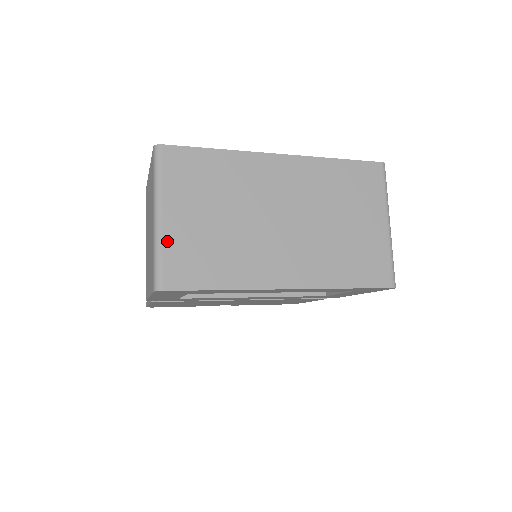
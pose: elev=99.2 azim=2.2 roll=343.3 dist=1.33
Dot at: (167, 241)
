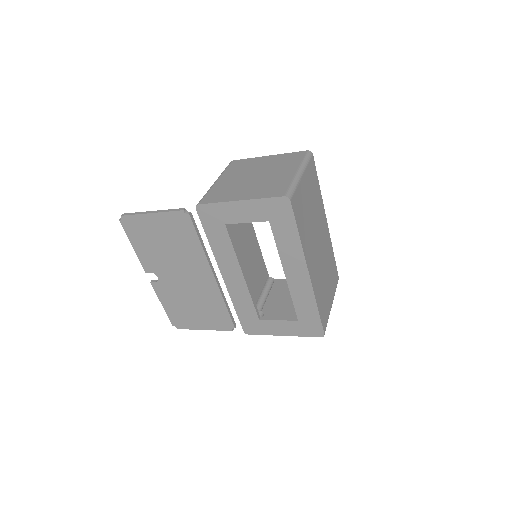
Dot at: (299, 187)
